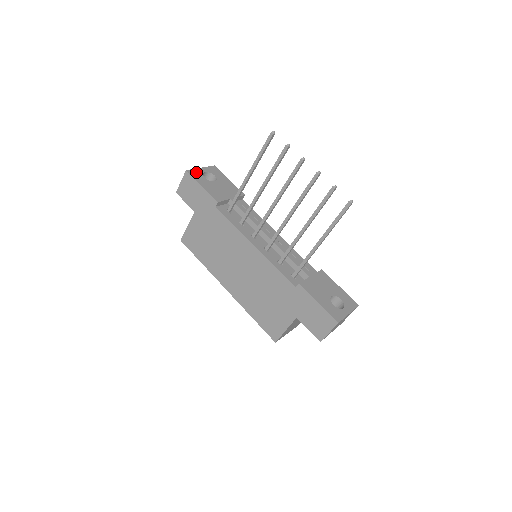
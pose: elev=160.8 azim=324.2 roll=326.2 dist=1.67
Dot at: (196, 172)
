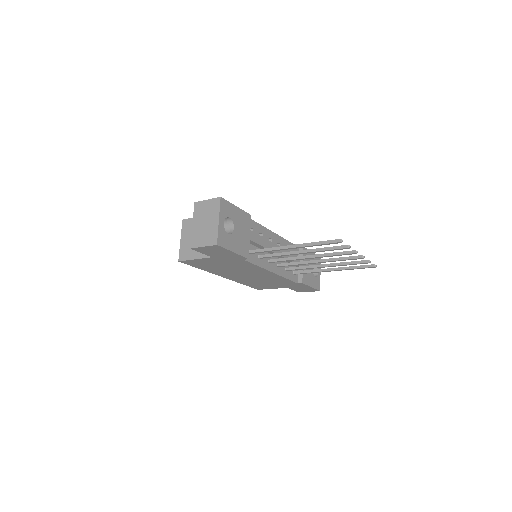
Dot at: (221, 235)
